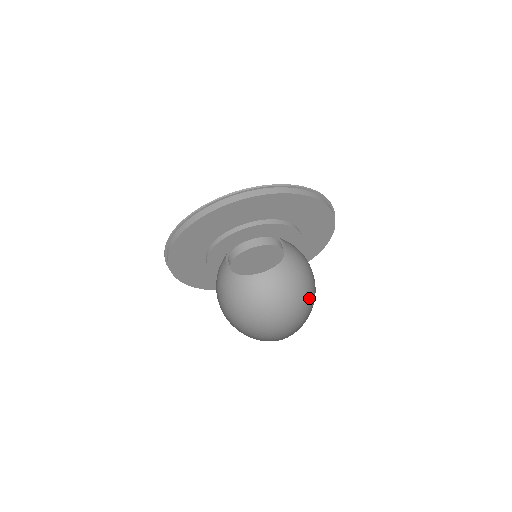
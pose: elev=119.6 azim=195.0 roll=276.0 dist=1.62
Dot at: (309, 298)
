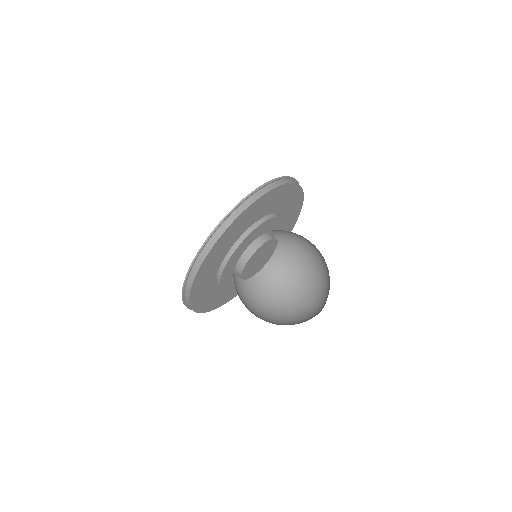
Dot at: (312, 273)
